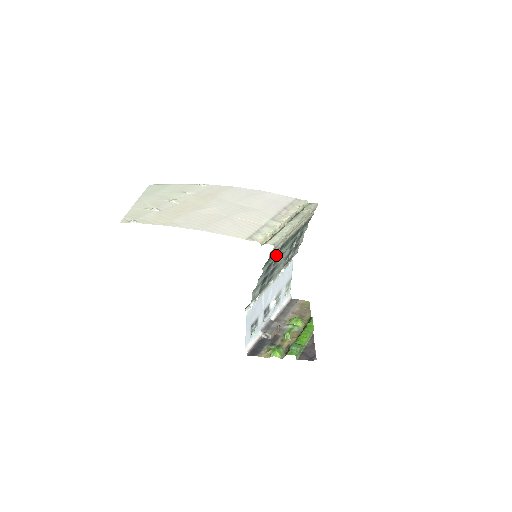
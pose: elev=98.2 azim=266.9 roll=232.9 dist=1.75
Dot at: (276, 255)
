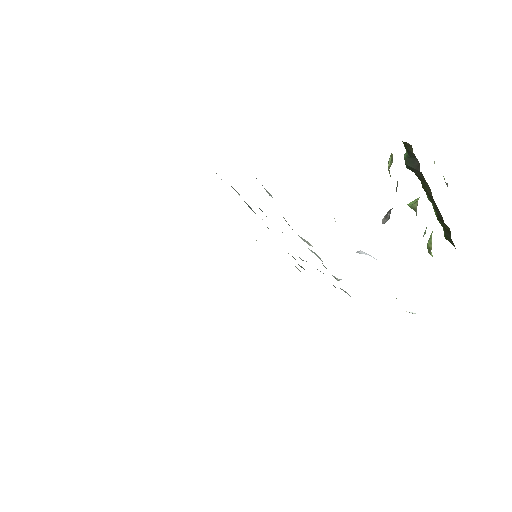
Dot at: occluded
